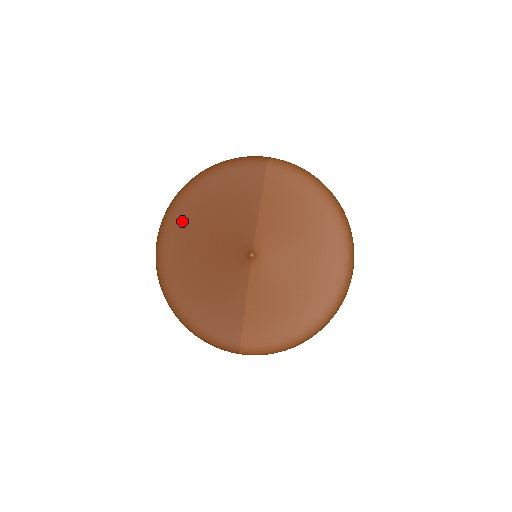
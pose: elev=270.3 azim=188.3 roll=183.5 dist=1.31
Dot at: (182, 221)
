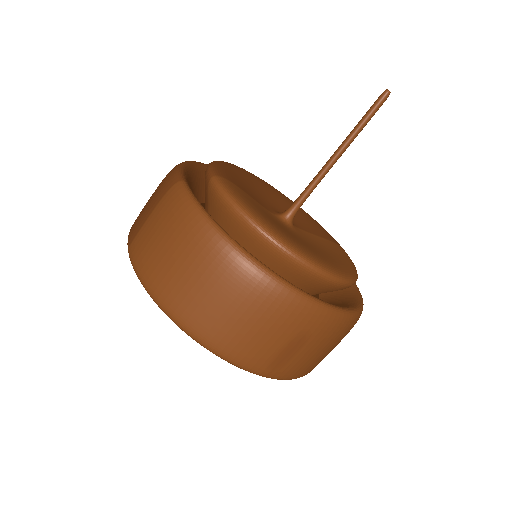
Dot at: occluded
